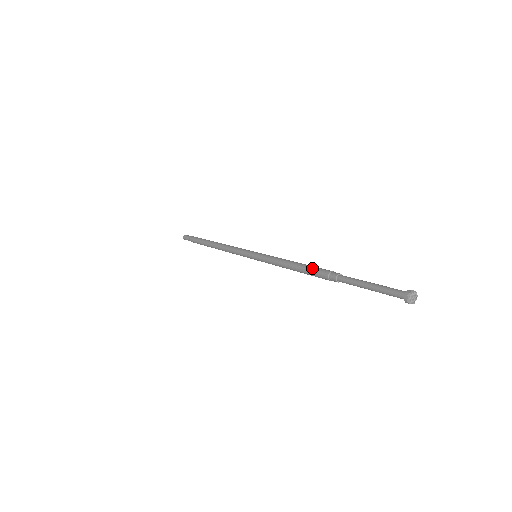
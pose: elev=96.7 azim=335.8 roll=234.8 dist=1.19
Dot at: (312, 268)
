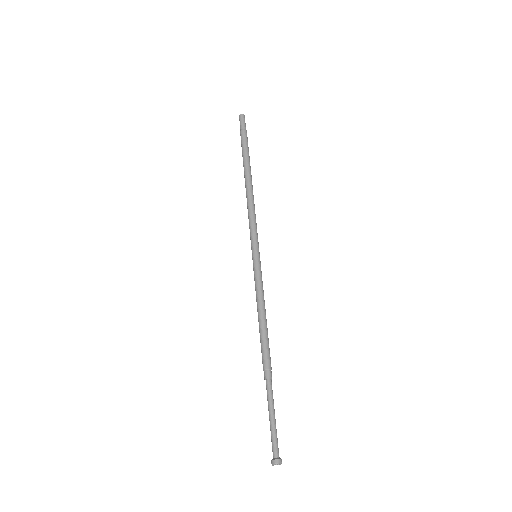
Dot at: (266, 346)
